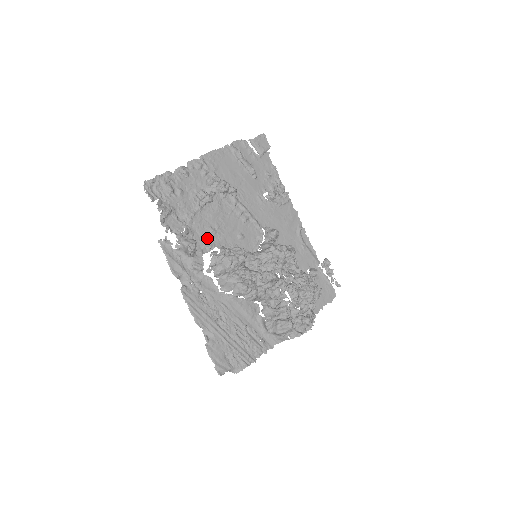
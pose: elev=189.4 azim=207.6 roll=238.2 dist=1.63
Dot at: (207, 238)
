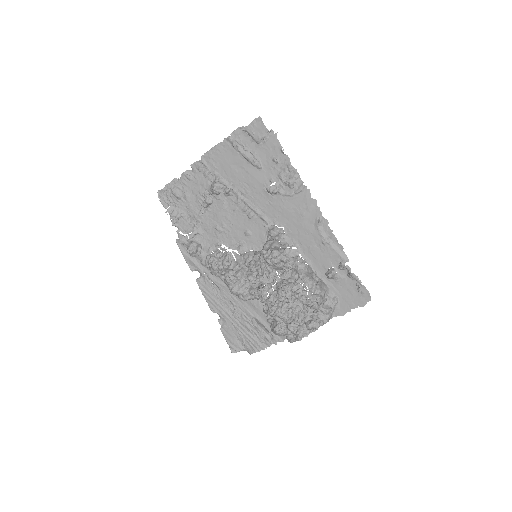
Dot at: (215, 236)
